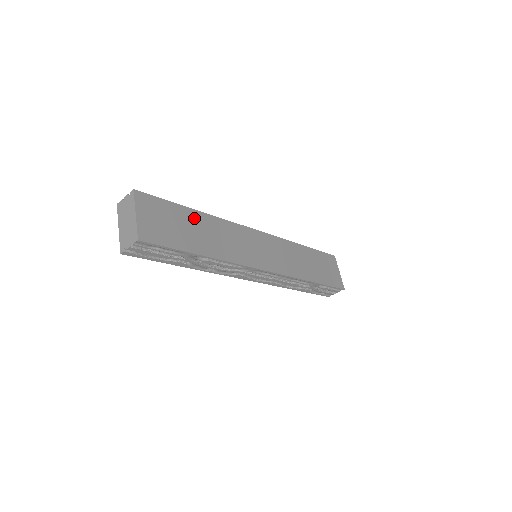
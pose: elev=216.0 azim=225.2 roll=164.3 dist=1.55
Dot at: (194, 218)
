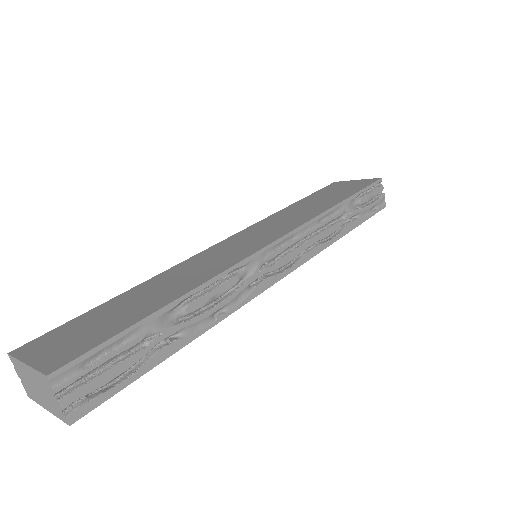
Dot at: (126, 298)
